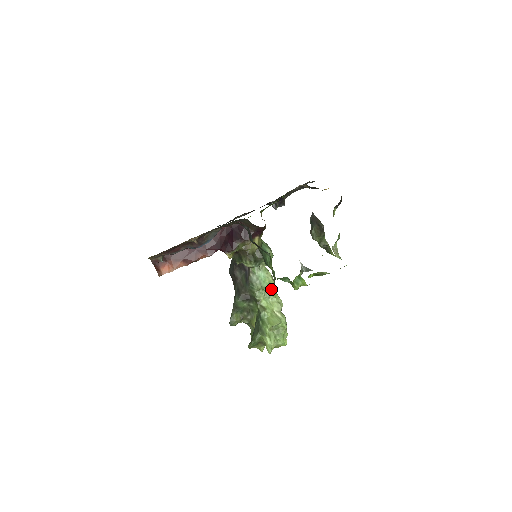
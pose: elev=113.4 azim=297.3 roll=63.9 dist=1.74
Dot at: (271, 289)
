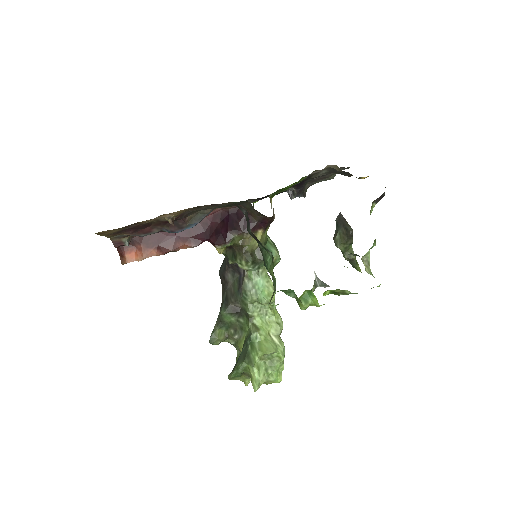
Dot at: (270, 303)
